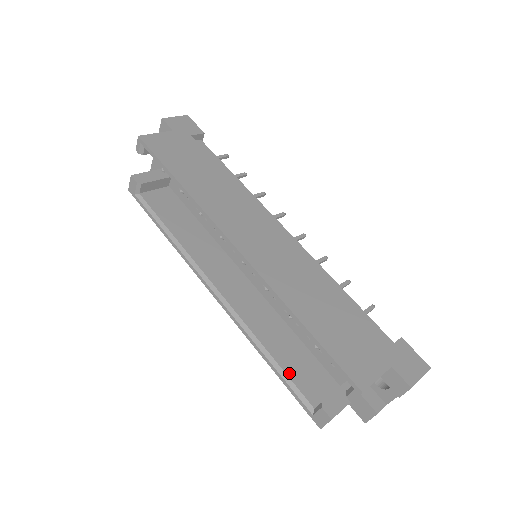
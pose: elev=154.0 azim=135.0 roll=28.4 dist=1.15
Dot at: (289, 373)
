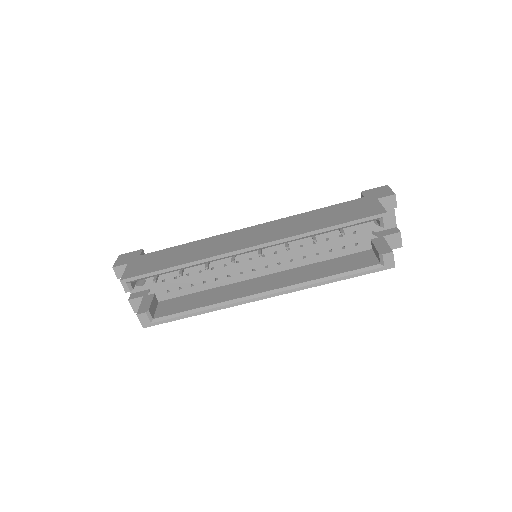
Dot at: (349, 270)
